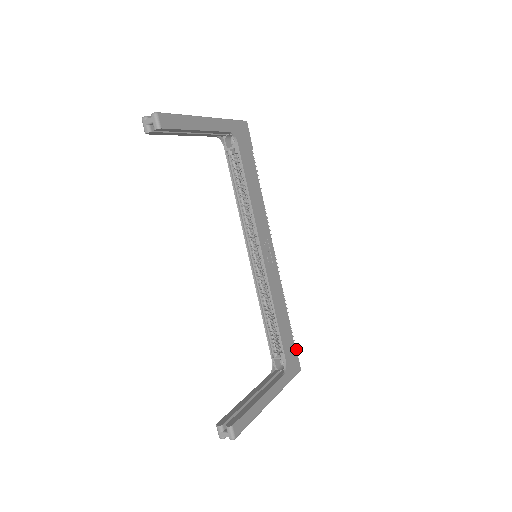
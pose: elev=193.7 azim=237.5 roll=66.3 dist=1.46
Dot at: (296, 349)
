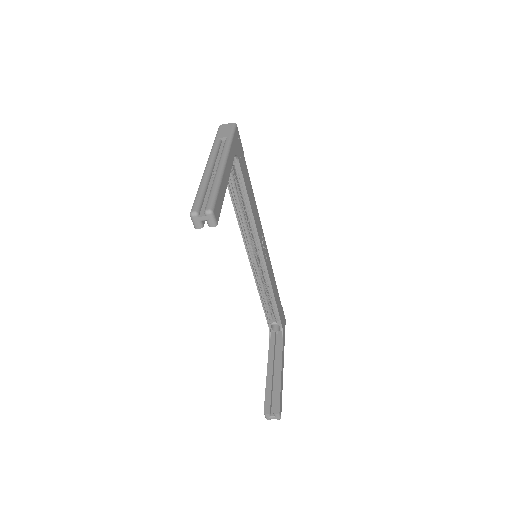
Dot at: (282, 308)
